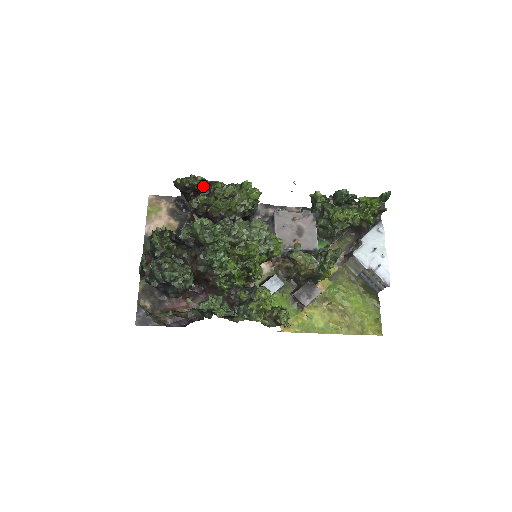
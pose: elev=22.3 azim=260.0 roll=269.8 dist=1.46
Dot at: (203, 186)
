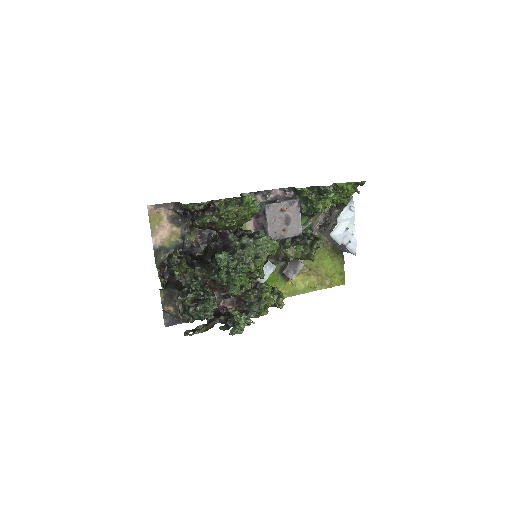
Dot at: (207, 207)
